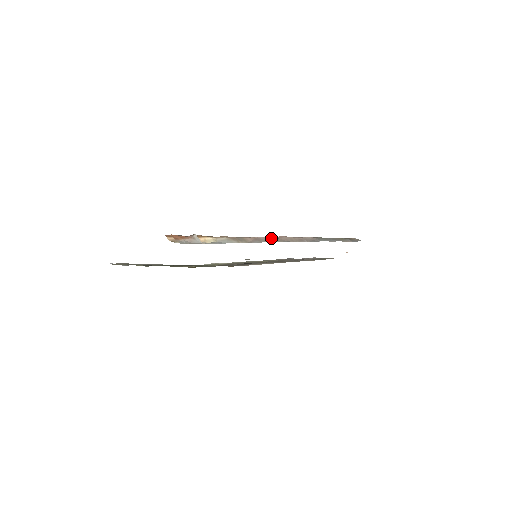
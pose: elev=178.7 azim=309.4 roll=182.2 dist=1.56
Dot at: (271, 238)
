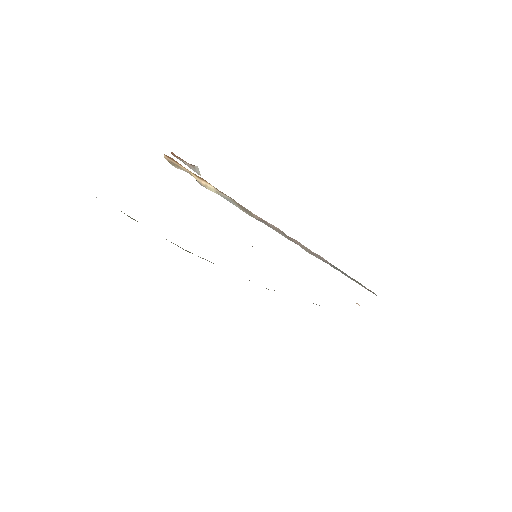
Dot at: (281, 231)
